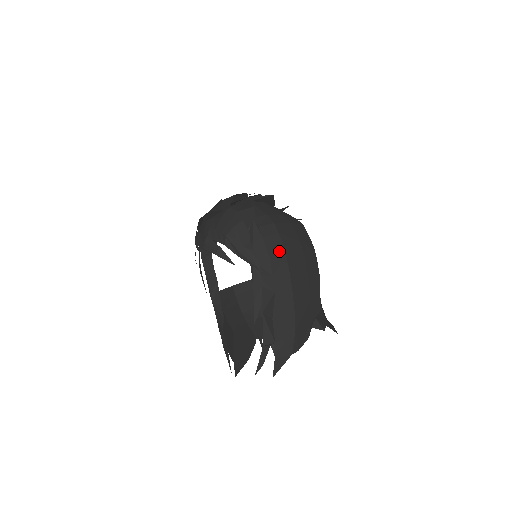
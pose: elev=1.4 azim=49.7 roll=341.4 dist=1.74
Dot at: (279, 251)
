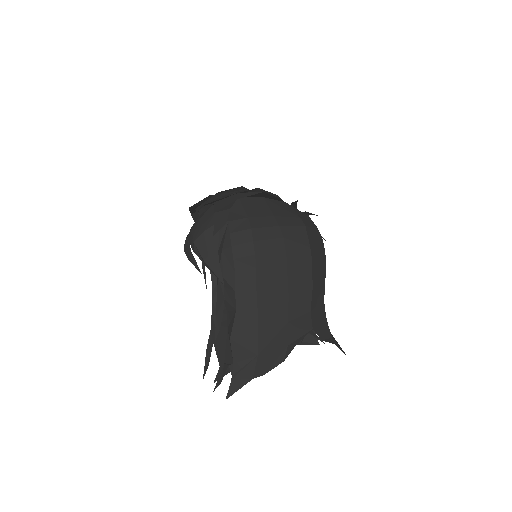
Dot at: (248, 263)
